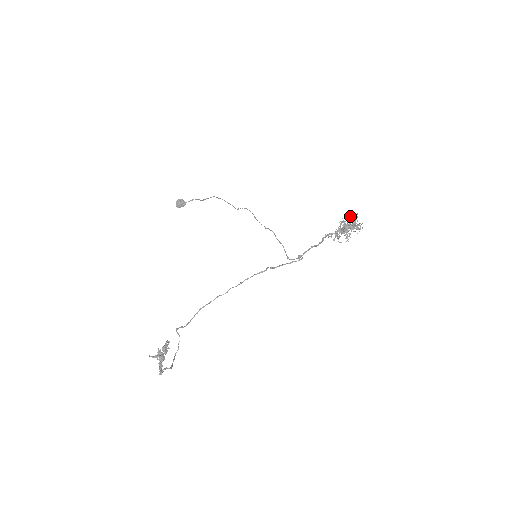
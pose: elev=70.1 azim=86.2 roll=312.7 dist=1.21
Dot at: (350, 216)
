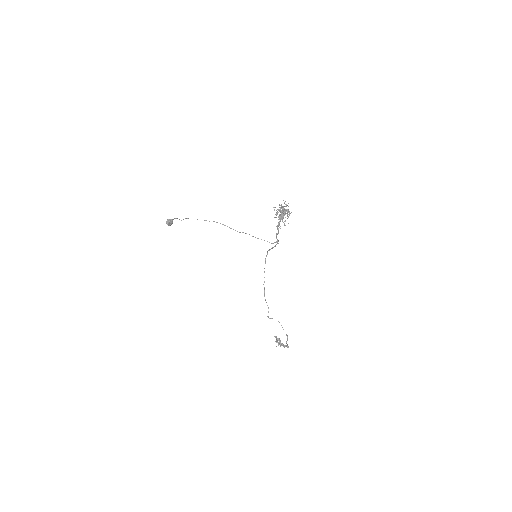
Dot at: (277, 212)
